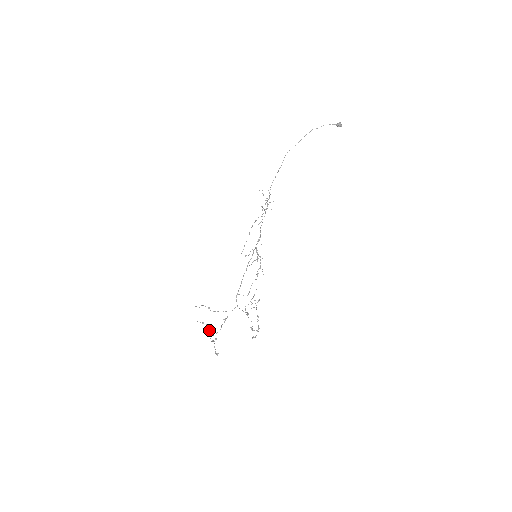
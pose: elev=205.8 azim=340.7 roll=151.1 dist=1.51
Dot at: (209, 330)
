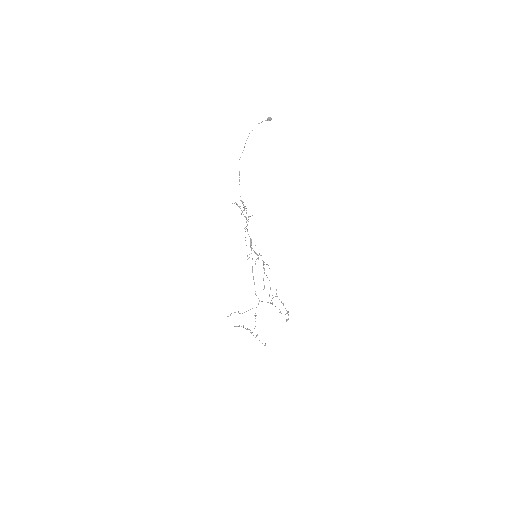
Dot at: (248, 329)
